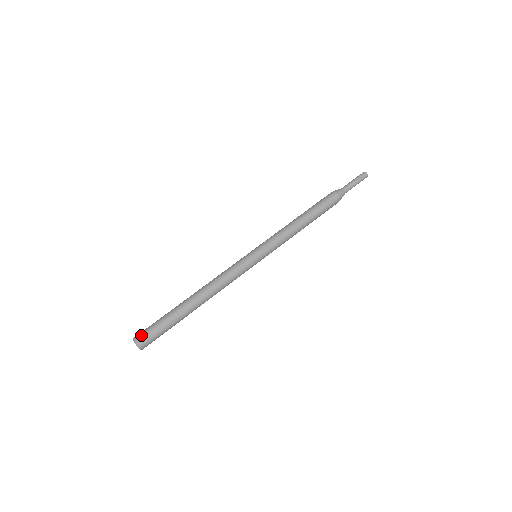
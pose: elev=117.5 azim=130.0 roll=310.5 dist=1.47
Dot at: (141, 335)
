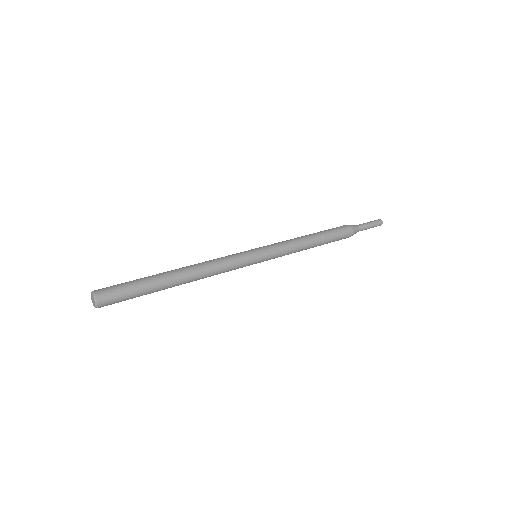
Dot at: (103, 288)
